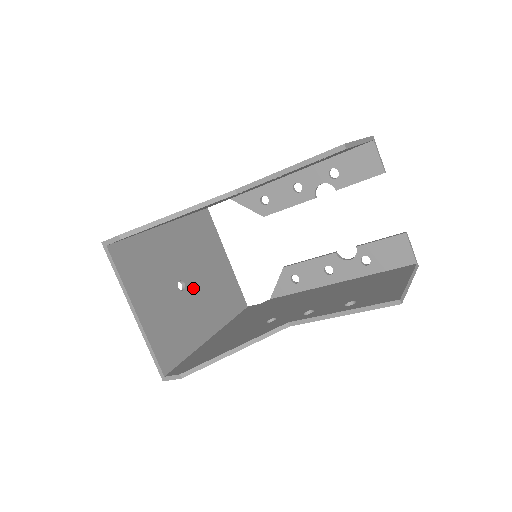
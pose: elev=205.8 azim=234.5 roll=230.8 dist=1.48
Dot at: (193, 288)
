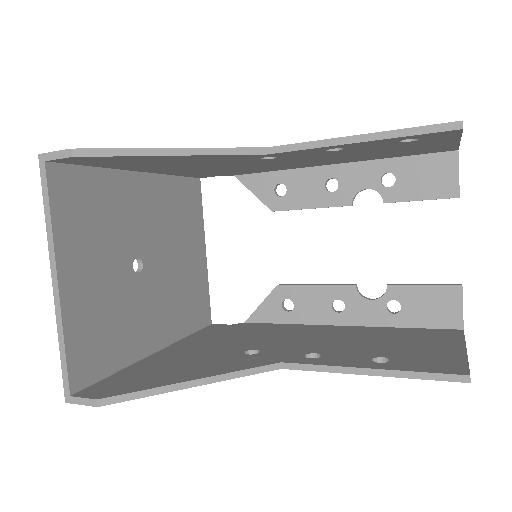
Dot at: (152, 275)
